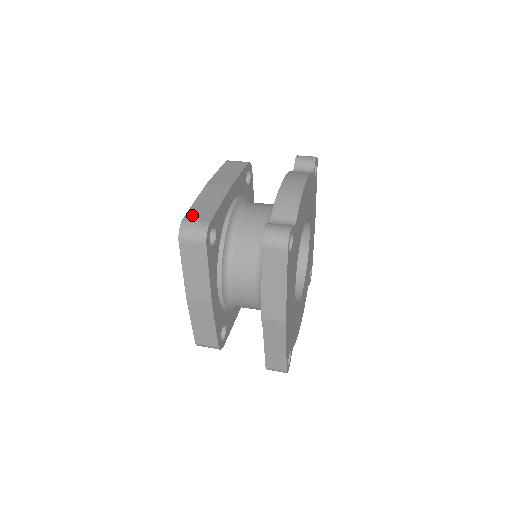
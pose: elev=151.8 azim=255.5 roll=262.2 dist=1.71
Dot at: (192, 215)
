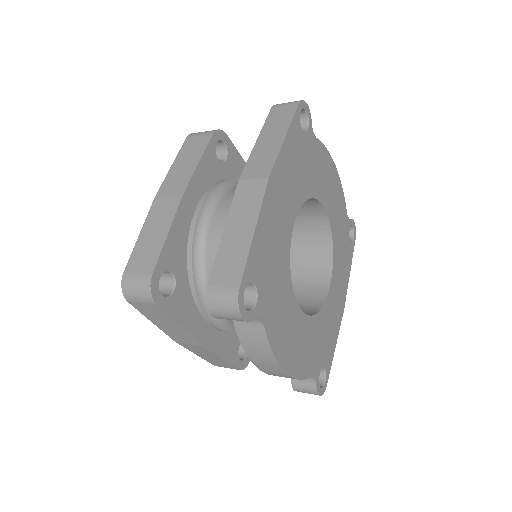
Dot at: occluded
